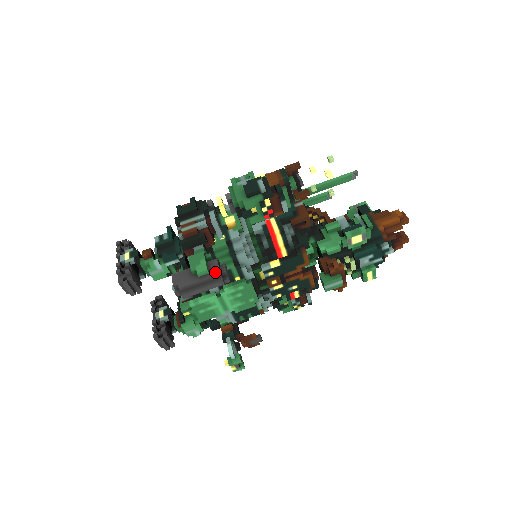
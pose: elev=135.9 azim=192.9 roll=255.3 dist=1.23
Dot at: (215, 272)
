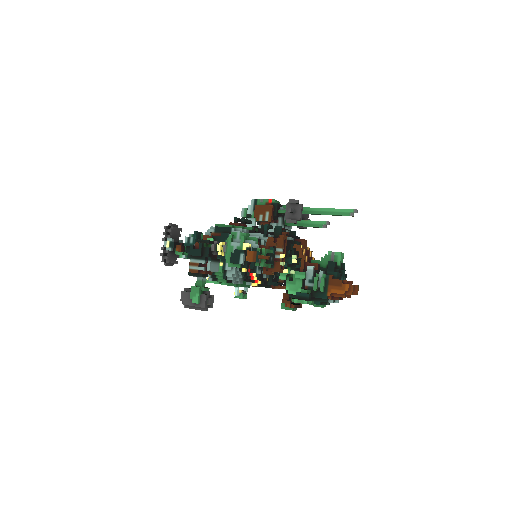
Dot at: (202, 305)
